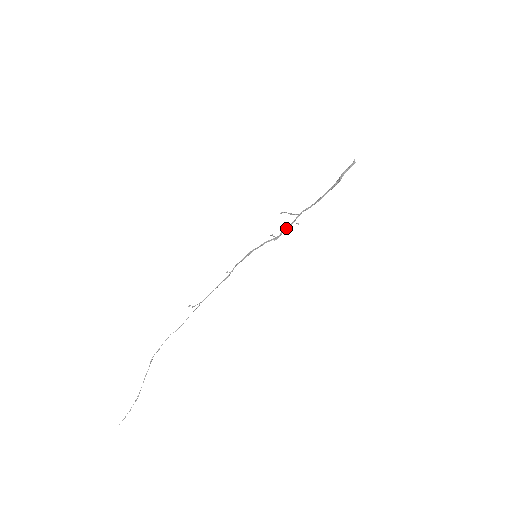
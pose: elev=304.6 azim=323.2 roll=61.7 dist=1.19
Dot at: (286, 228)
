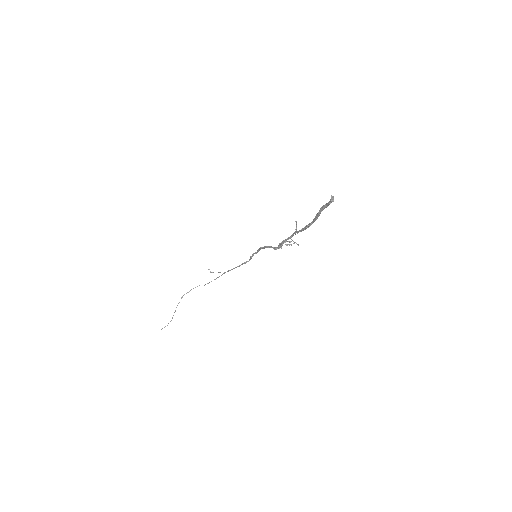
Dot at: occluded
